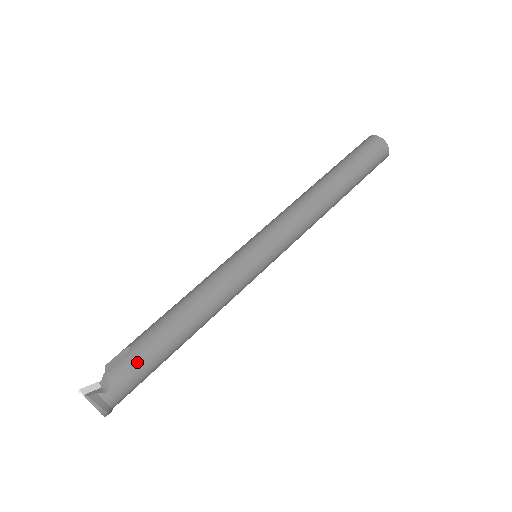
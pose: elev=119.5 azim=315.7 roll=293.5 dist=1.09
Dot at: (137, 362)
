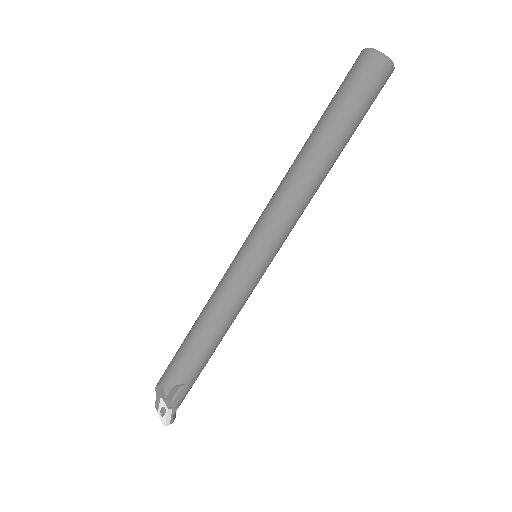
Dot at: occluded
